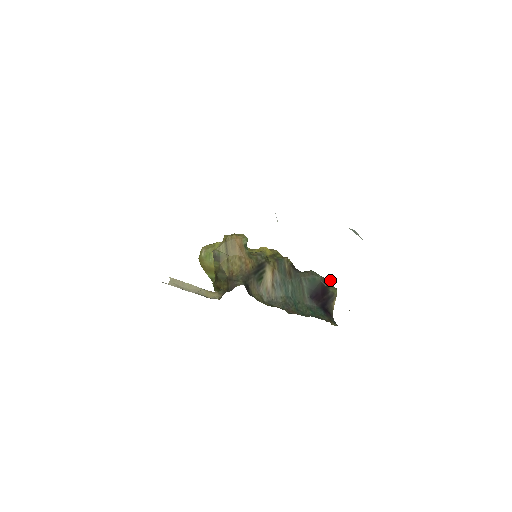
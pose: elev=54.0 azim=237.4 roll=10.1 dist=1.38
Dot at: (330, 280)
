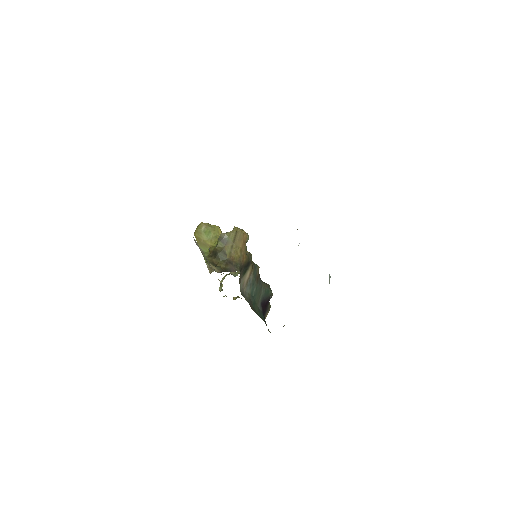
Dot at: occluded
